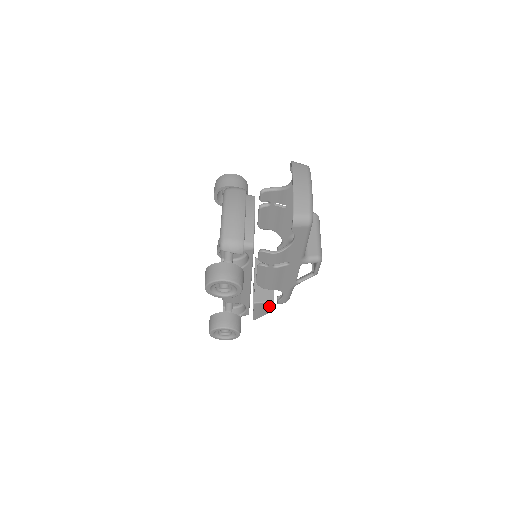
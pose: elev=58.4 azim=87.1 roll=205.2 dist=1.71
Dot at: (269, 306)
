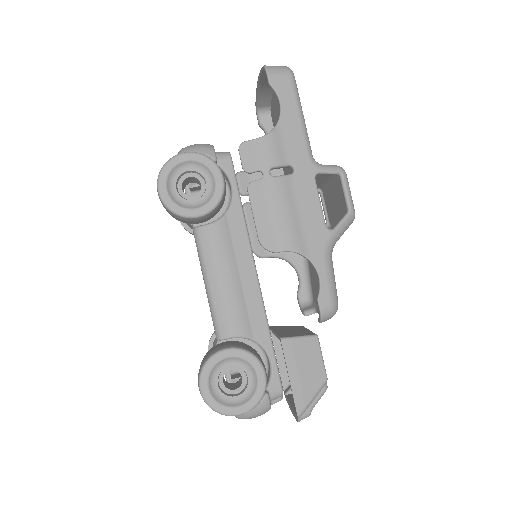
Dot at: (313, 355)
